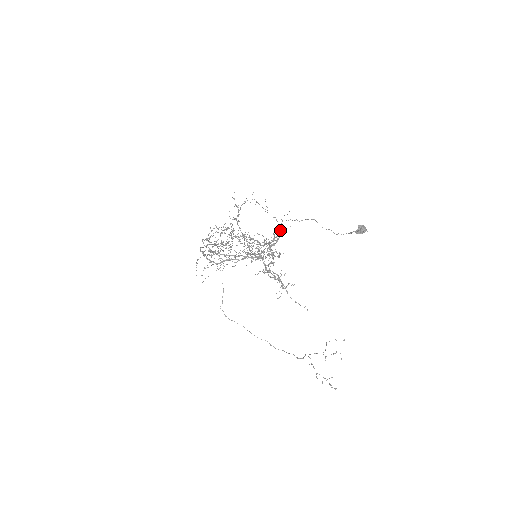
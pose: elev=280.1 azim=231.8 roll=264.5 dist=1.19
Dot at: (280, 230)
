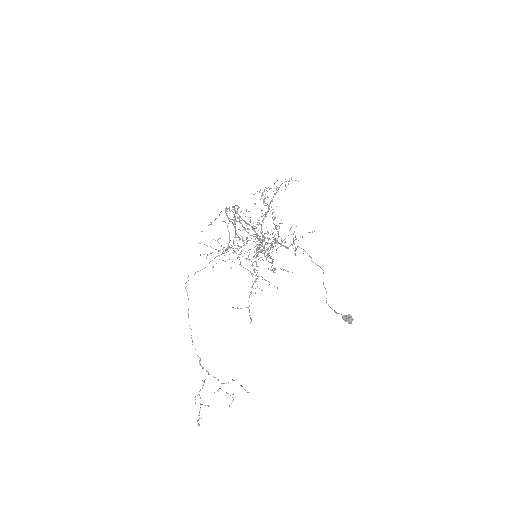
Dot at: occluded
